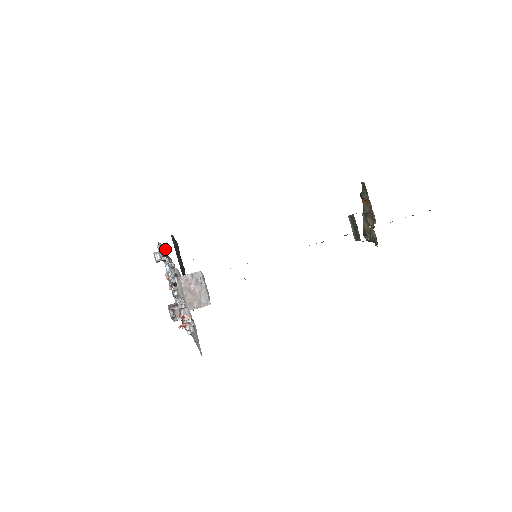
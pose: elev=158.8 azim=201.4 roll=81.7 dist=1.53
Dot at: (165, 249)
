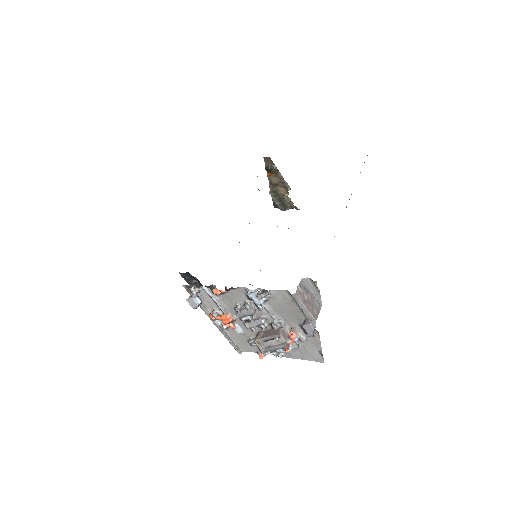
Dot at: (211, 286)
